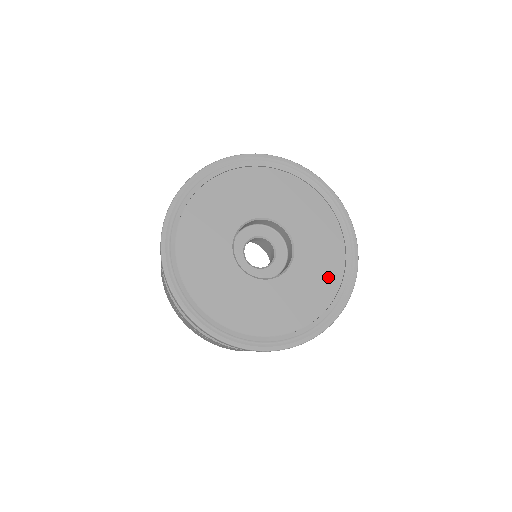
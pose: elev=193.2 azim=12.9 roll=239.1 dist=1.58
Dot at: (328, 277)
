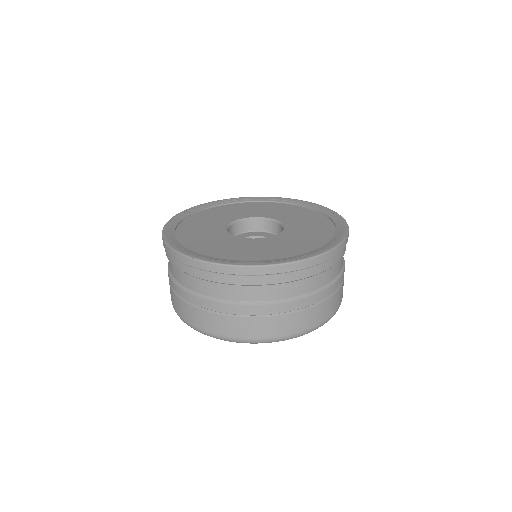
Dot at: (311, 243)
